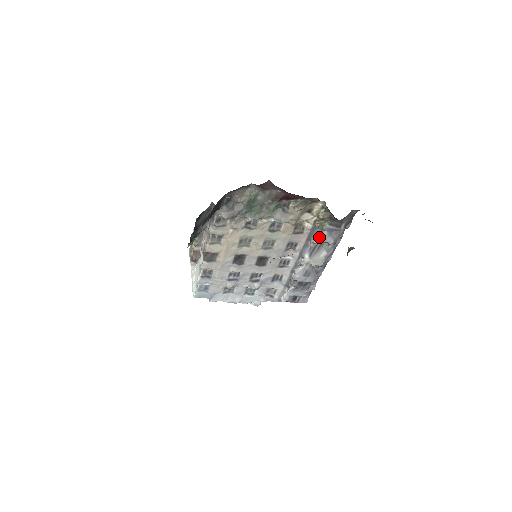
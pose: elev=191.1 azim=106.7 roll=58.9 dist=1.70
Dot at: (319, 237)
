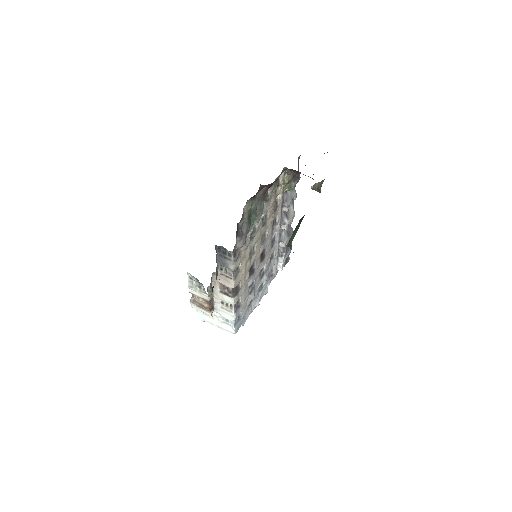
Dot at: (288, 198)
